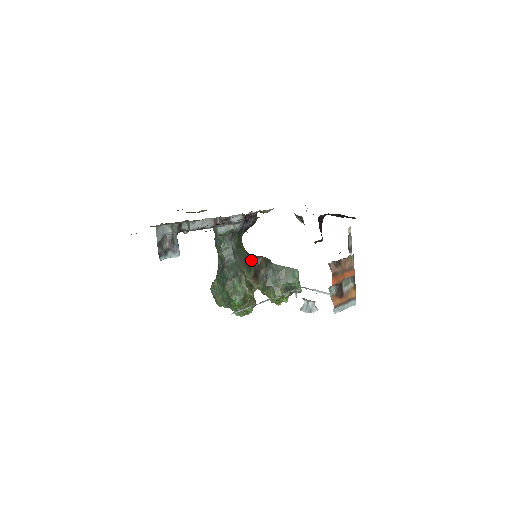
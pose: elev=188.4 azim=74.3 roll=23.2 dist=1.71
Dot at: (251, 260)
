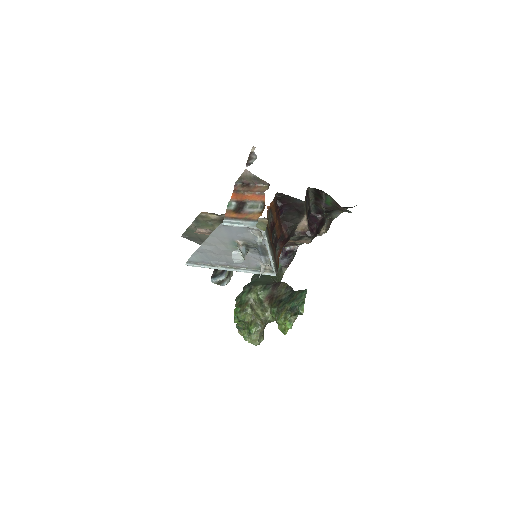
Dot at: (273, 283)
